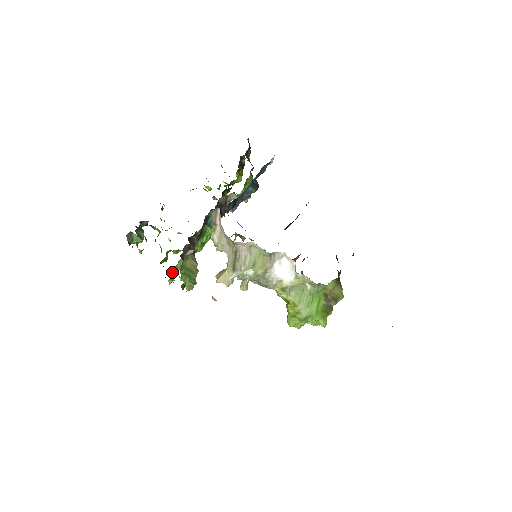
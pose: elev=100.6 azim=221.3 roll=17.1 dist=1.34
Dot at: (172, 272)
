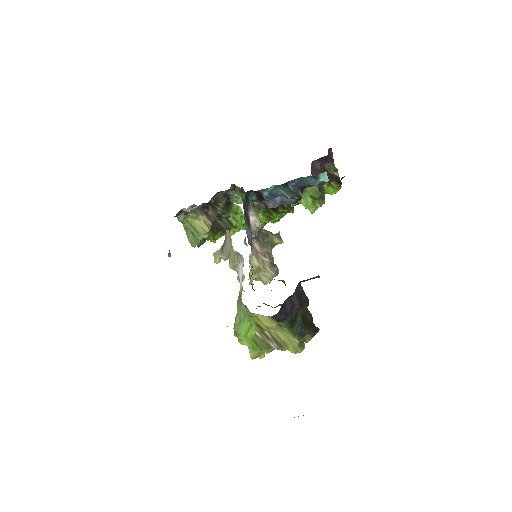
Dot at: occluded
